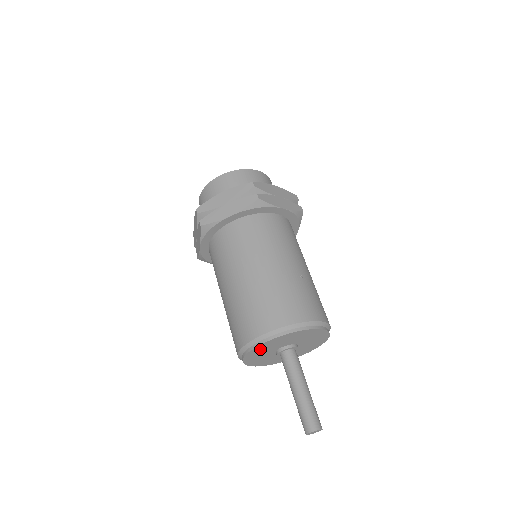
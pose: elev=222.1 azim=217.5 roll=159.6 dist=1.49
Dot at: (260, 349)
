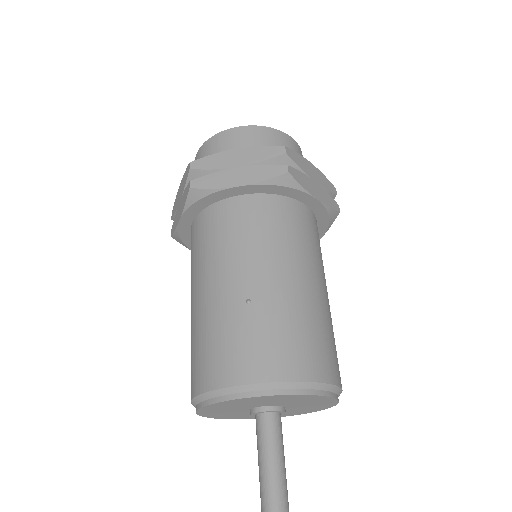
Dot at: (214, 413)
